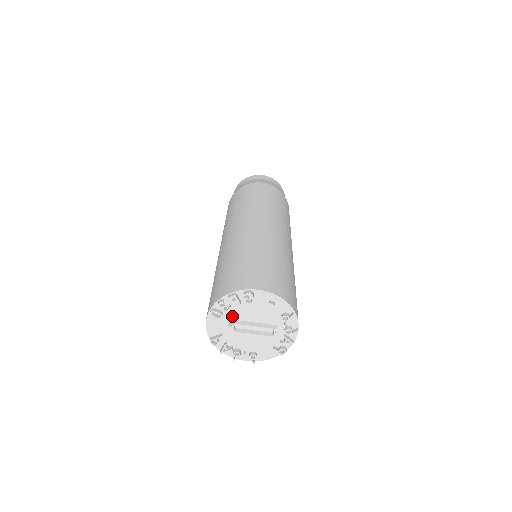
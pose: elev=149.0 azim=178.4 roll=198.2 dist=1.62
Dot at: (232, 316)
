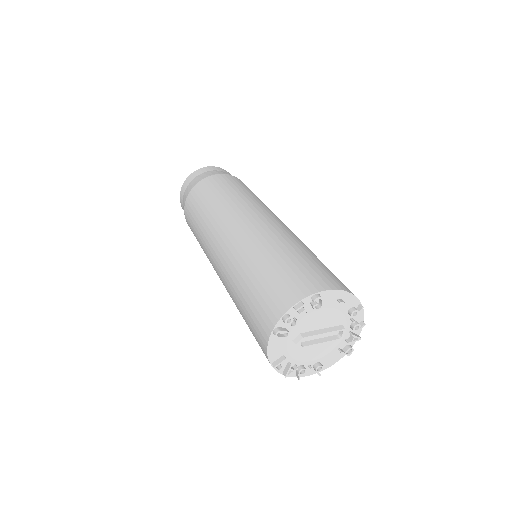
Dot at: (296, 330)
